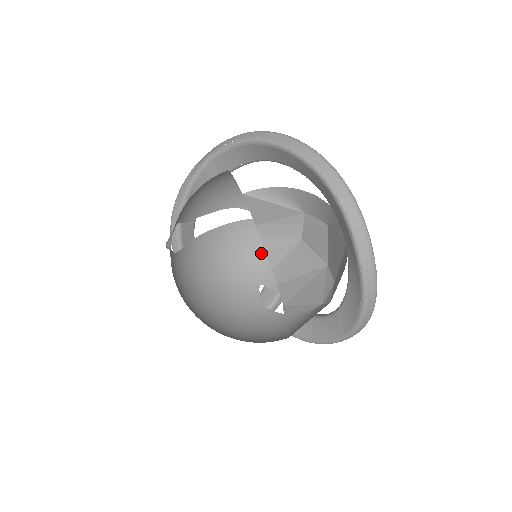
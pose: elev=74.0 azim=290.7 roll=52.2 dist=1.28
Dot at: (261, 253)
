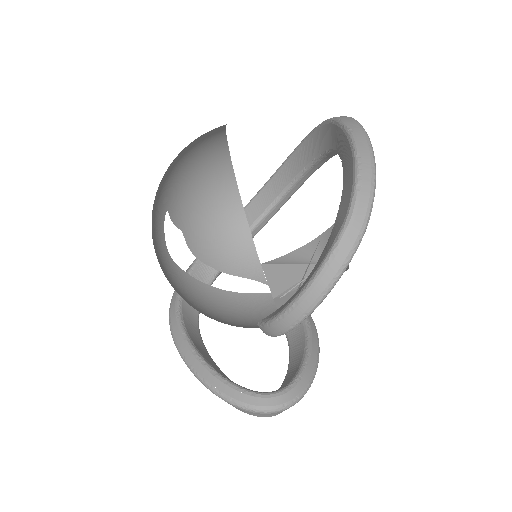
Dot at: occluded
